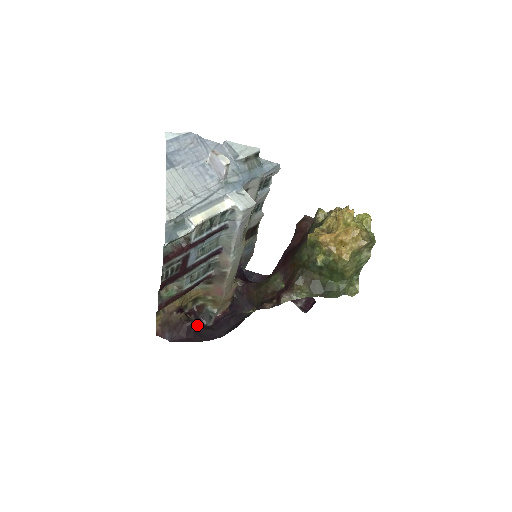
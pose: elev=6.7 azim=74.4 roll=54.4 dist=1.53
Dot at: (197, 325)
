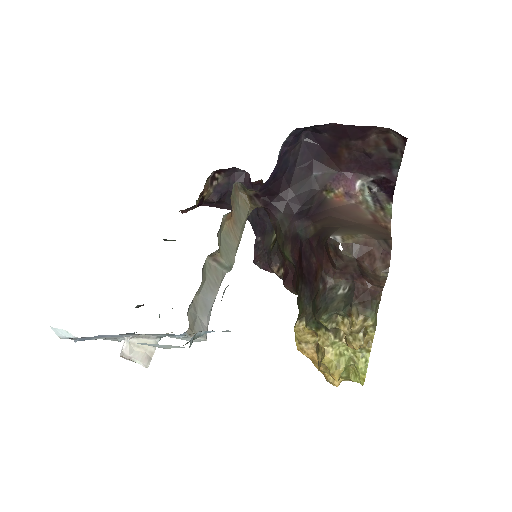
Dot at: (228, 186)
